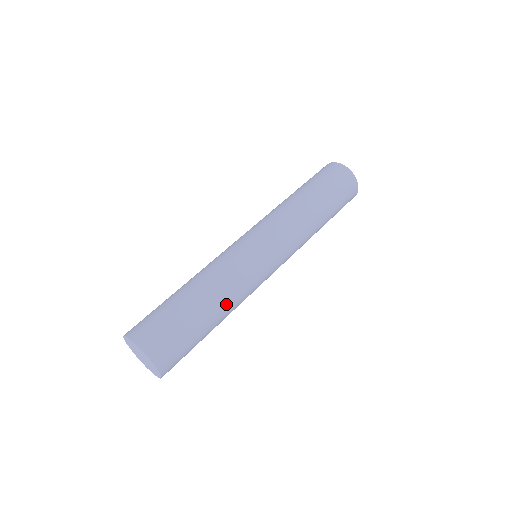
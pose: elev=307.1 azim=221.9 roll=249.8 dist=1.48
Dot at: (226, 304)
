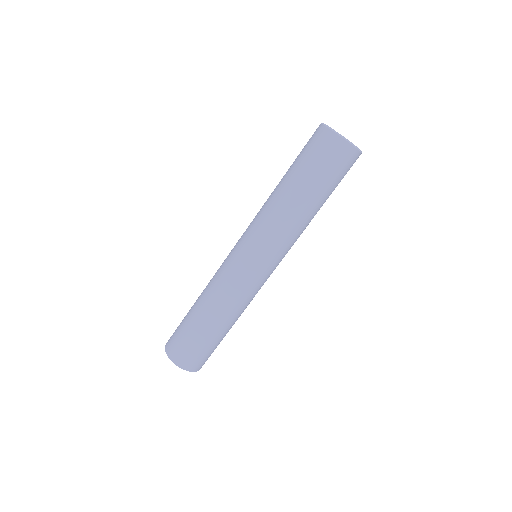
Dot at: occluded
